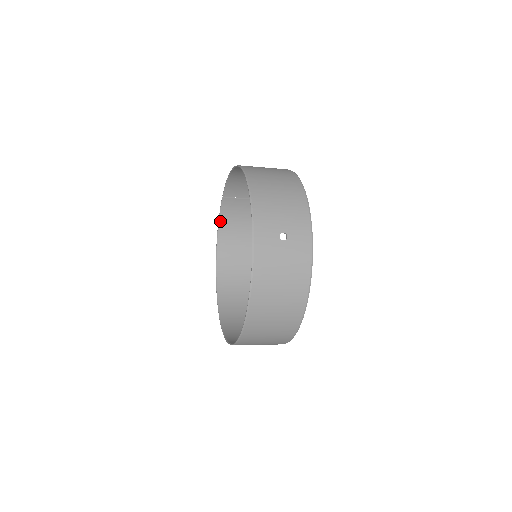
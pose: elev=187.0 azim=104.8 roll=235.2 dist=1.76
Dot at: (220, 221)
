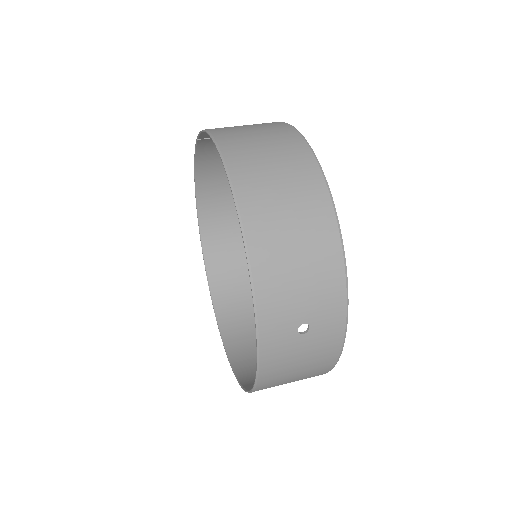
Dot at: (197, 160)
